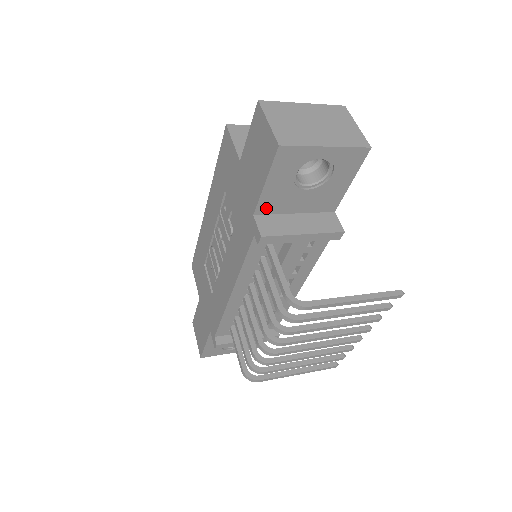
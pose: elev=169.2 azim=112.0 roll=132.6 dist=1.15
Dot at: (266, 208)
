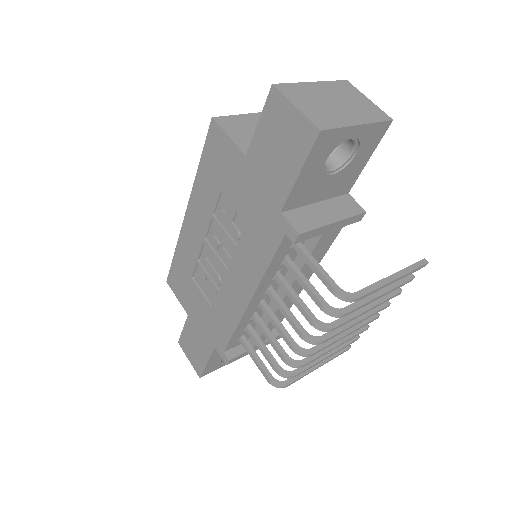
Dot at: (293, 202)
